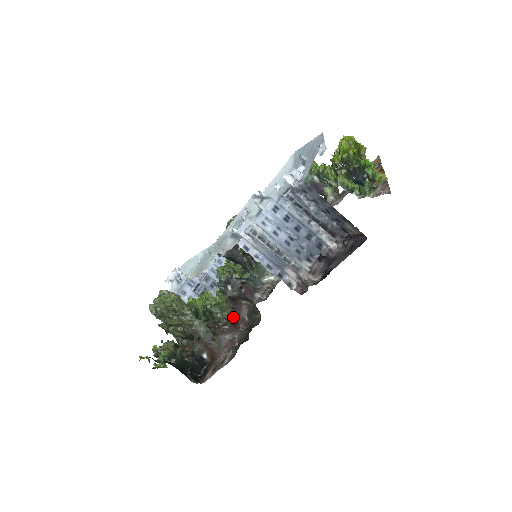
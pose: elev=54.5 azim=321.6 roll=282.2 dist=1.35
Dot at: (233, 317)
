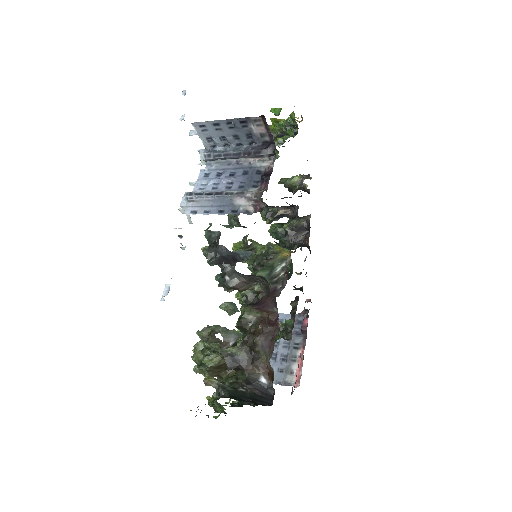
Dot at: (262, 316)
